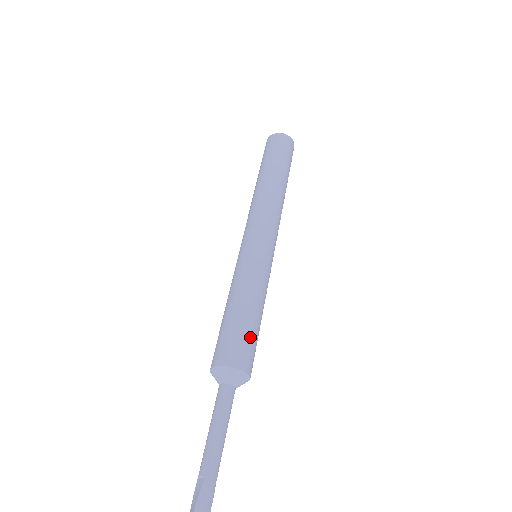
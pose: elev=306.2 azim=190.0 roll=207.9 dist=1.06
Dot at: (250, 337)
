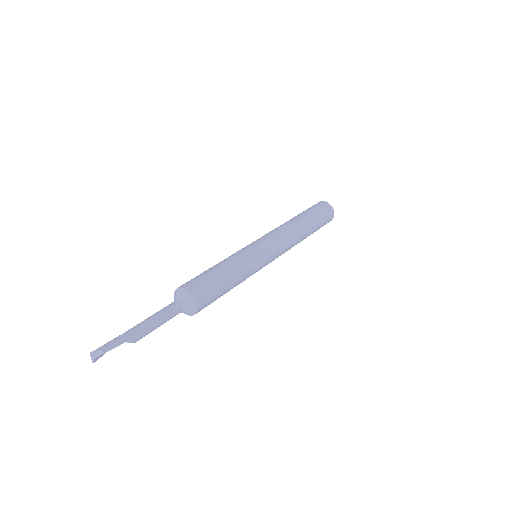
Dot at: (207, 278)
